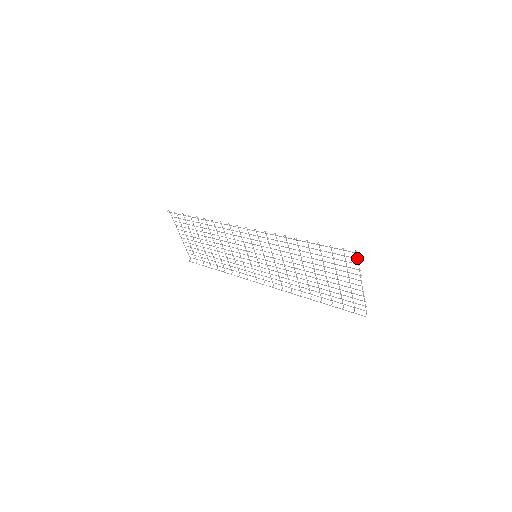
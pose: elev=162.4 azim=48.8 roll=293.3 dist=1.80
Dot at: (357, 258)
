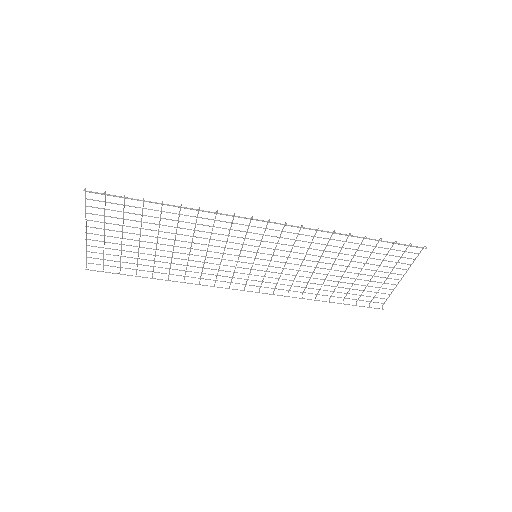
Dot at: occluded
